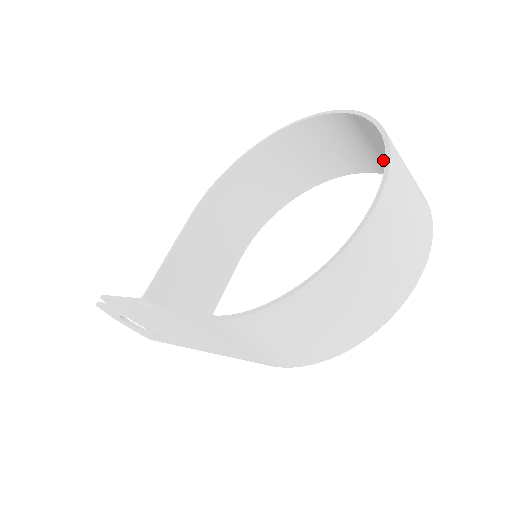
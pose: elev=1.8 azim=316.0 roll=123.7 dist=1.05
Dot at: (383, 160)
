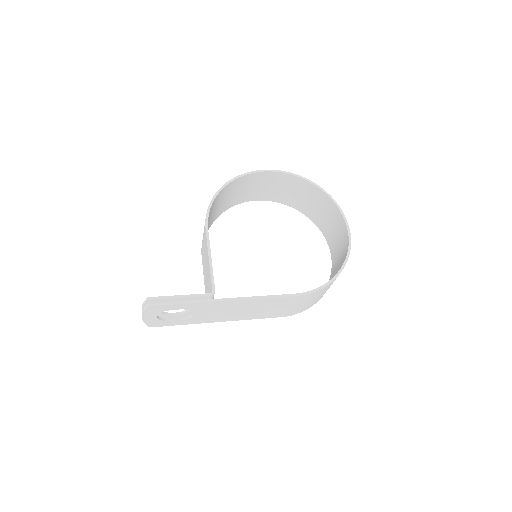
Dot at: (294, 199)
